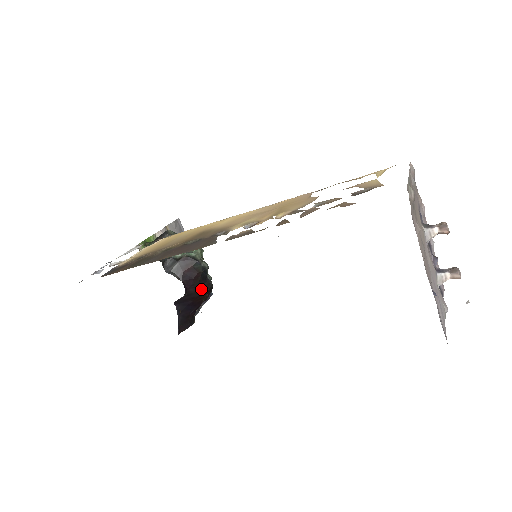
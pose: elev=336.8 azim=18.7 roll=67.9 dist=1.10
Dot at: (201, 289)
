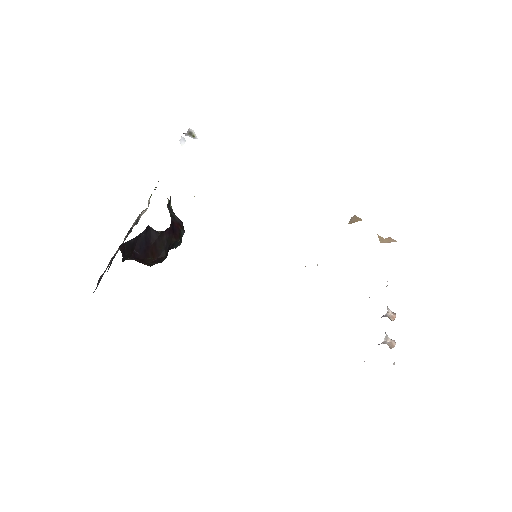
Dot at: (165, 247)
